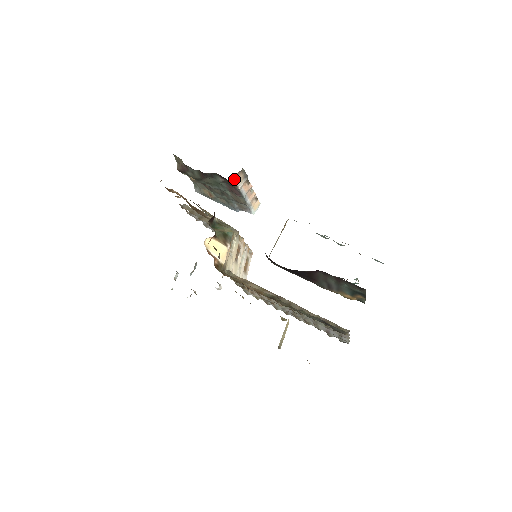
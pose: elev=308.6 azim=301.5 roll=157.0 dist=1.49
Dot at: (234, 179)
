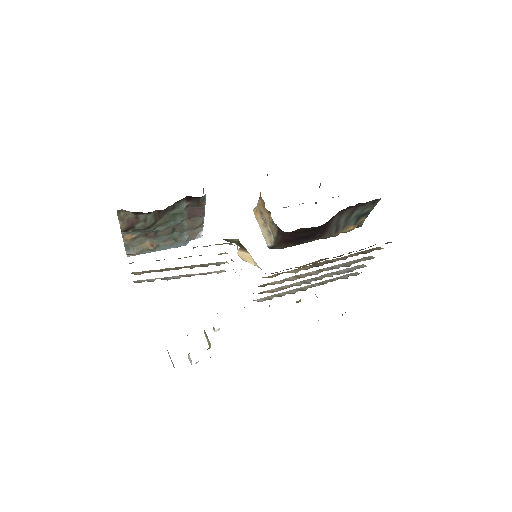
Dot at: occluded
